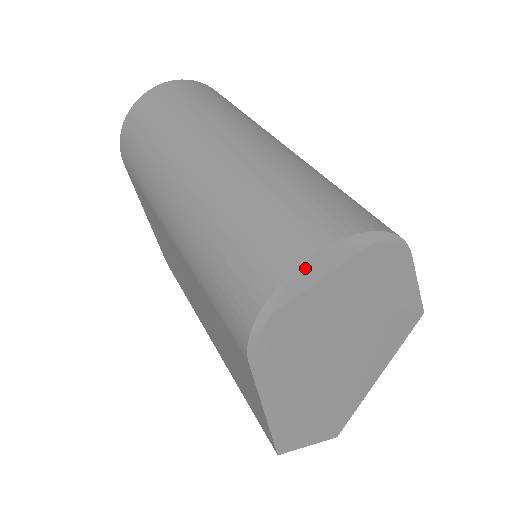
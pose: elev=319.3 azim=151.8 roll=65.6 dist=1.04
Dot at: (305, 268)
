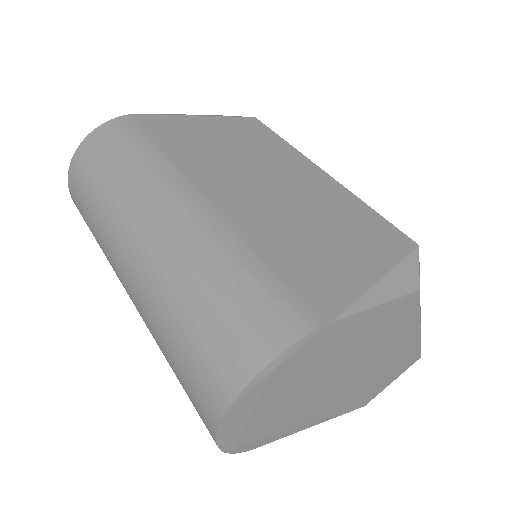
Dot at: (225, 426)
